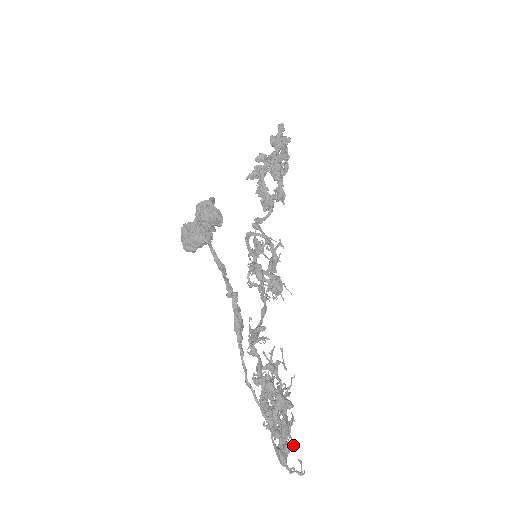
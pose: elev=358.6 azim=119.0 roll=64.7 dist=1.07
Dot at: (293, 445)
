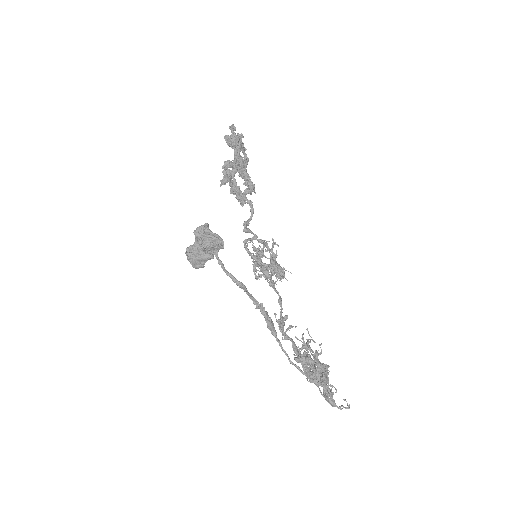
Dot at: (336, 391)
